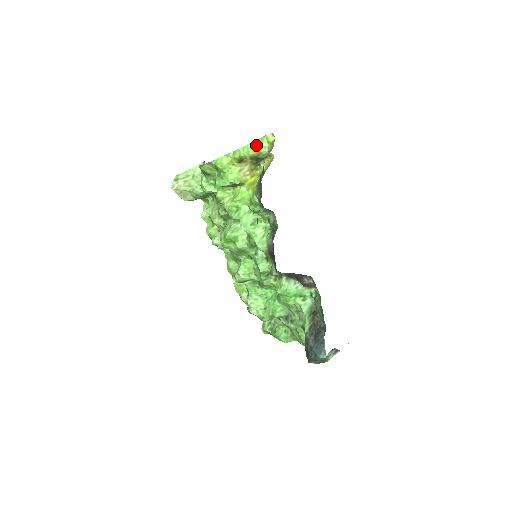
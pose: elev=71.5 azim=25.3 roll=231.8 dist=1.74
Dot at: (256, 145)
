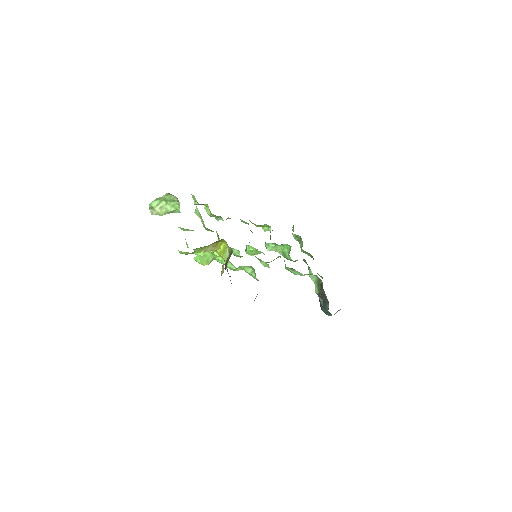
Dot at: (207, 258)
